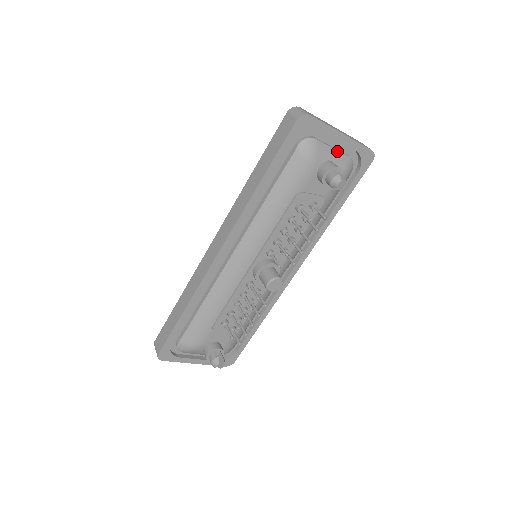
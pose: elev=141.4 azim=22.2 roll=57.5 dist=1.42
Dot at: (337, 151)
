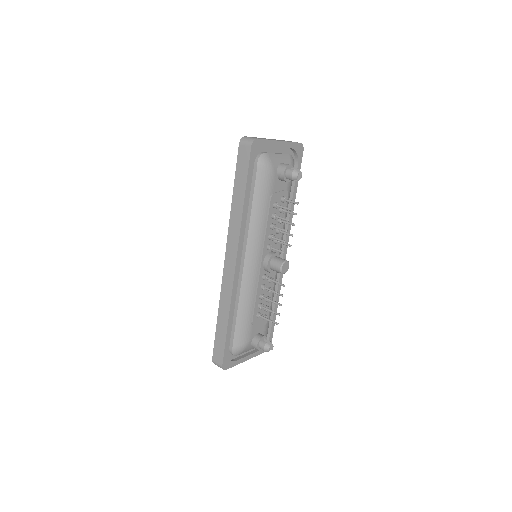
Dot at: (281, 154)
